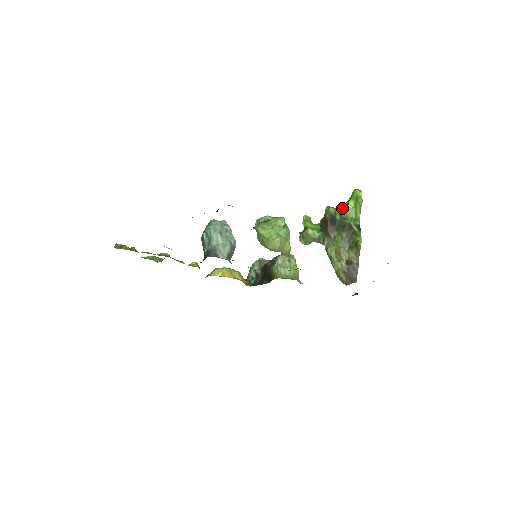
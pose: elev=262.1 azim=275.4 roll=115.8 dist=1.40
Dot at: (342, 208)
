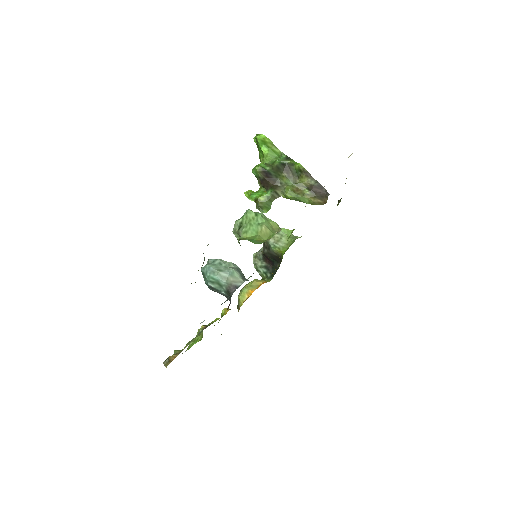
Dot at: (261, 159)
